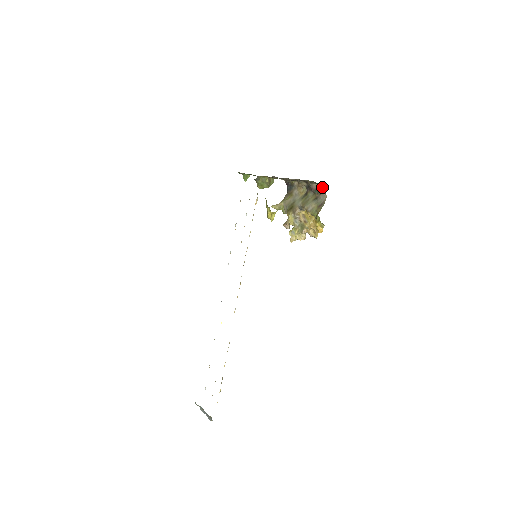
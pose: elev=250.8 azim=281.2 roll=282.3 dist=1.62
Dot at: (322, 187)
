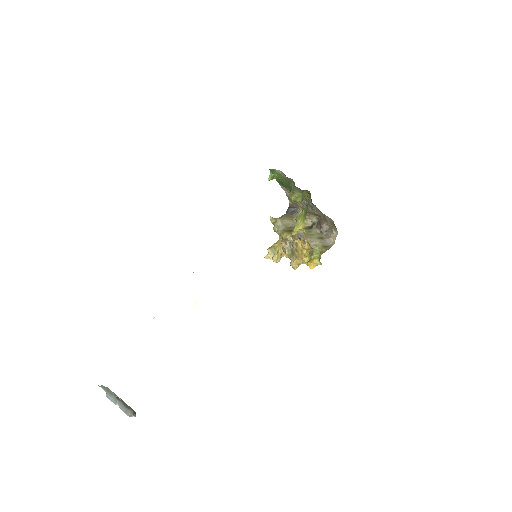
Dot at: (336, 233)
